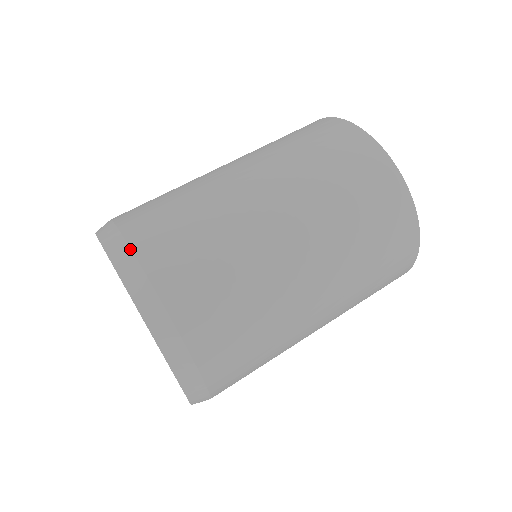
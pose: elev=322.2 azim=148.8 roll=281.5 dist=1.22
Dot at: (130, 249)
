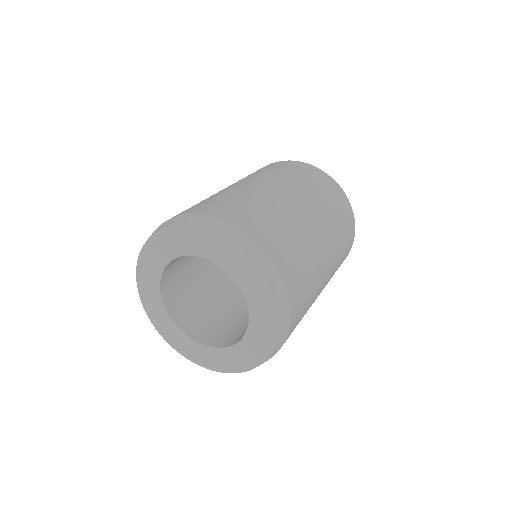
Dot at: (195, 214)
